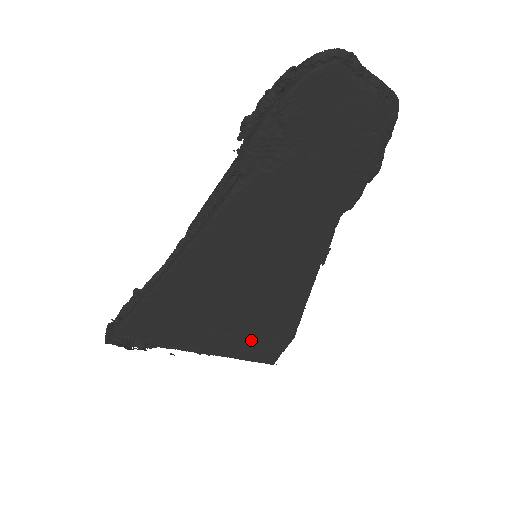
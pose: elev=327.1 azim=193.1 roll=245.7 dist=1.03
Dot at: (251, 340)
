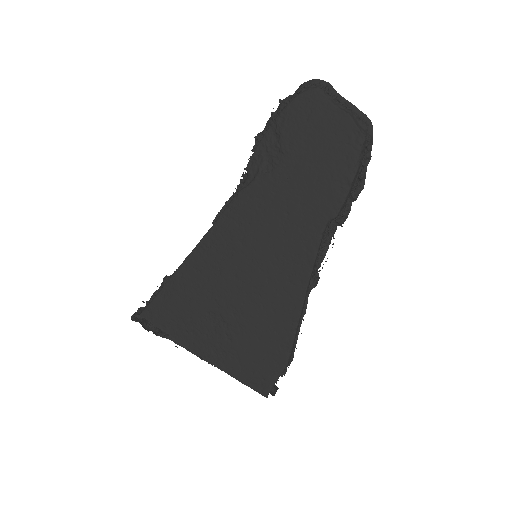
Dot at: (247, 356)
